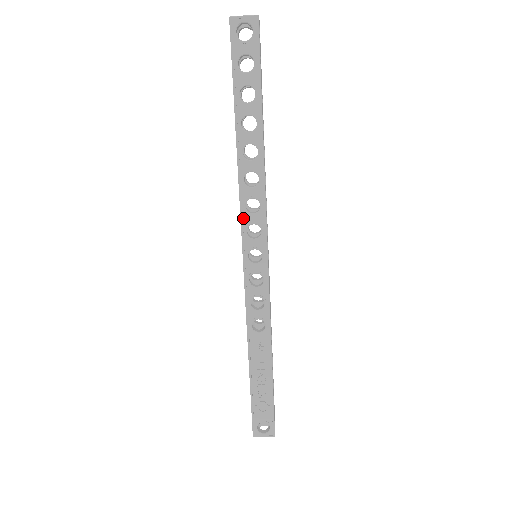
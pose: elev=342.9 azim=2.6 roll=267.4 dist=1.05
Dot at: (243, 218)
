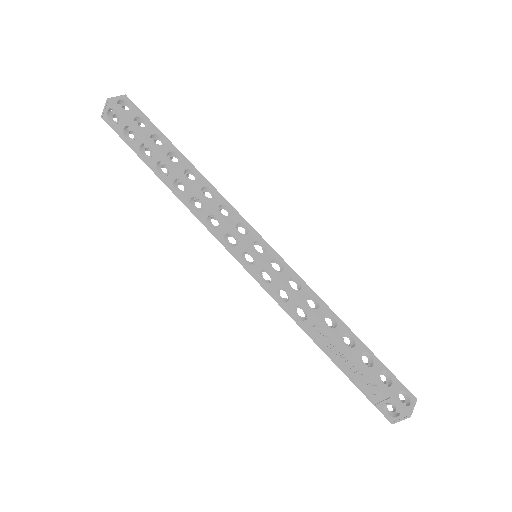
Dot at: (216, 236)
